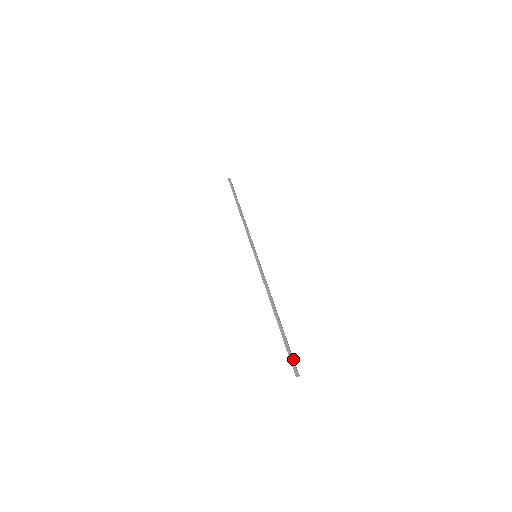
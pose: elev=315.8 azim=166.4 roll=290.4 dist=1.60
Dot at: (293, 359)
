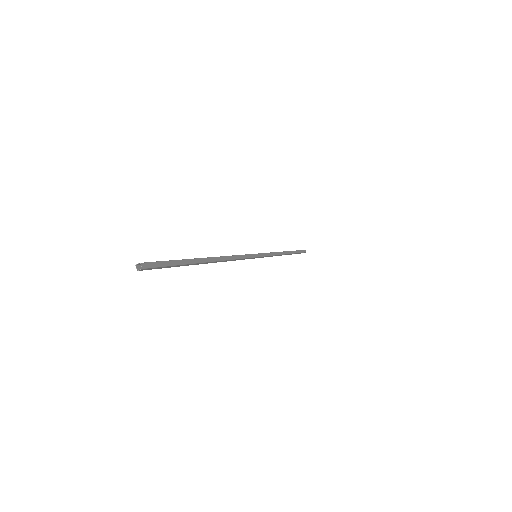
Dot at: (159, 261)
